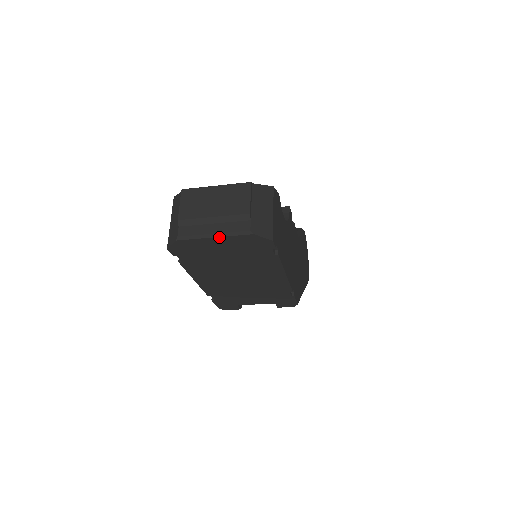
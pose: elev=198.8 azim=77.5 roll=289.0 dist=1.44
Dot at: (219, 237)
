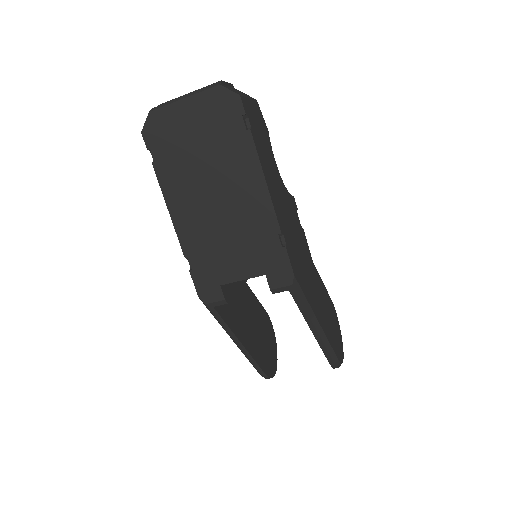
Dot at: (188, 97)
